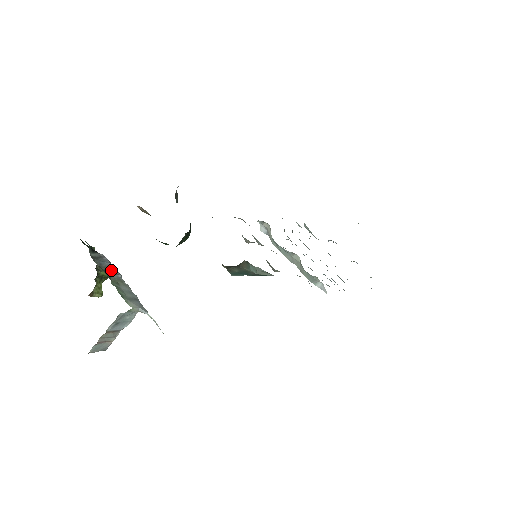
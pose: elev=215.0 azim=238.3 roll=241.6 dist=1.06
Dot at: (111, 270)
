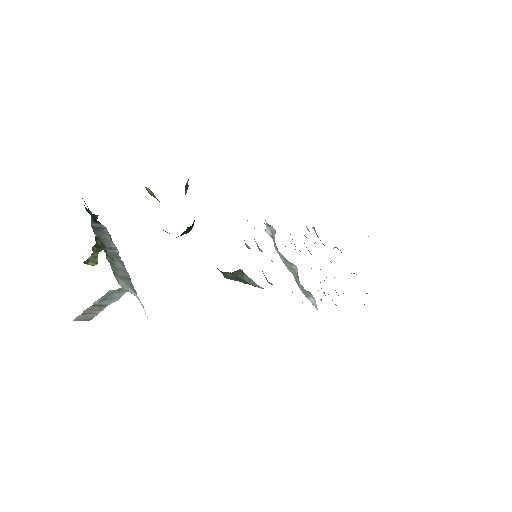
Dot at: (109, 244)
